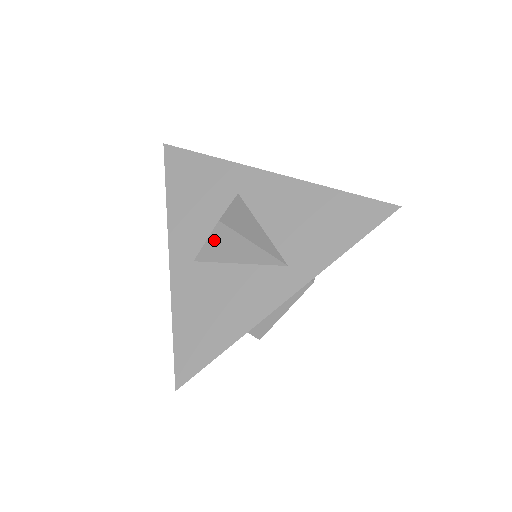
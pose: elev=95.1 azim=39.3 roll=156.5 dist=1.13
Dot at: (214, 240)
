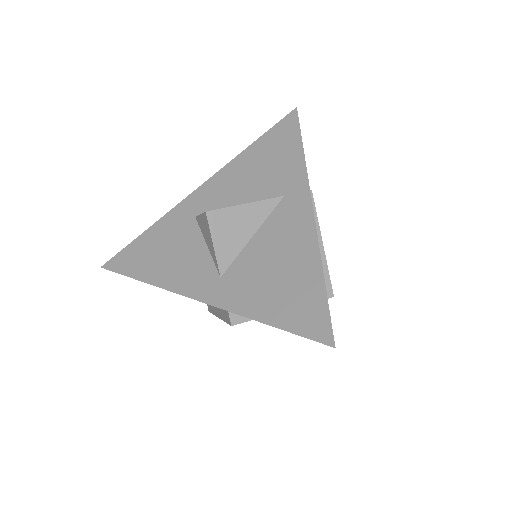
Dot at: (218, 235)
